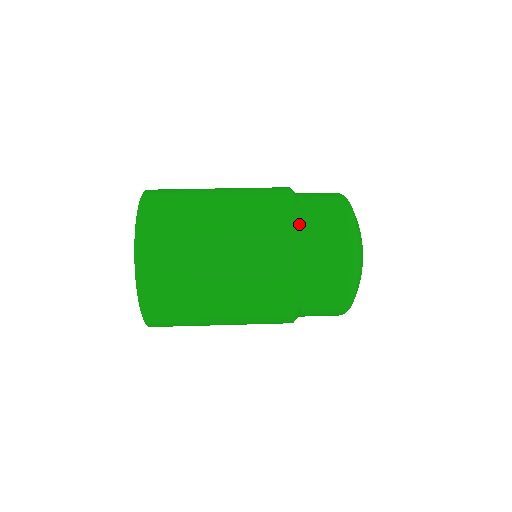
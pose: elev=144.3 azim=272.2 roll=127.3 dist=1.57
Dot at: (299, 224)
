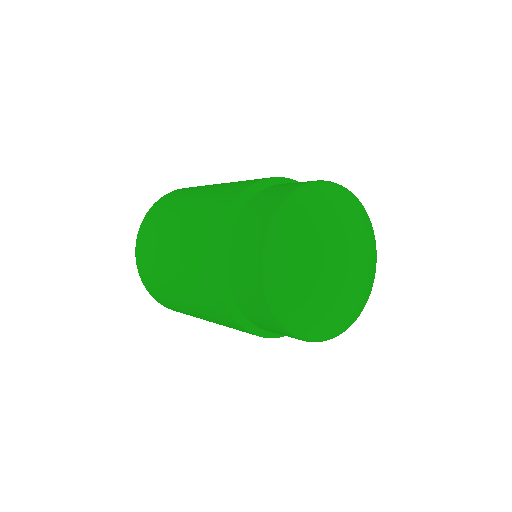
Dot at: (259, 185)
